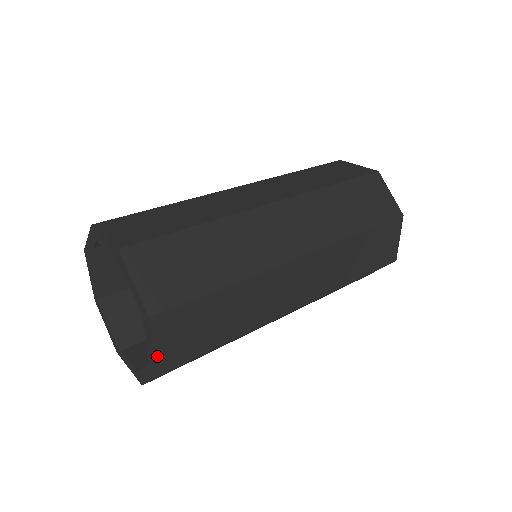
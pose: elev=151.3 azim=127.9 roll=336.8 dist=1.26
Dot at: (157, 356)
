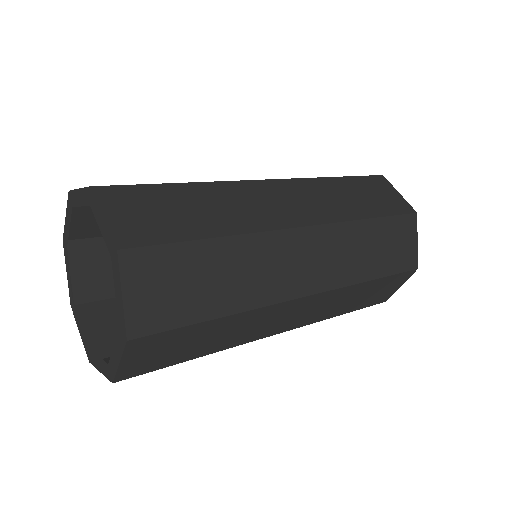
Dot at: (127, 309)
